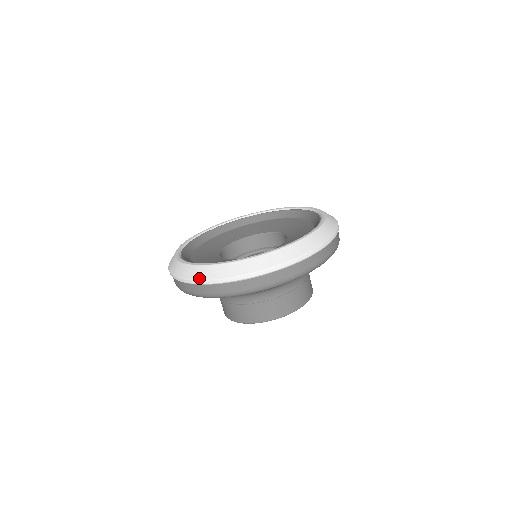
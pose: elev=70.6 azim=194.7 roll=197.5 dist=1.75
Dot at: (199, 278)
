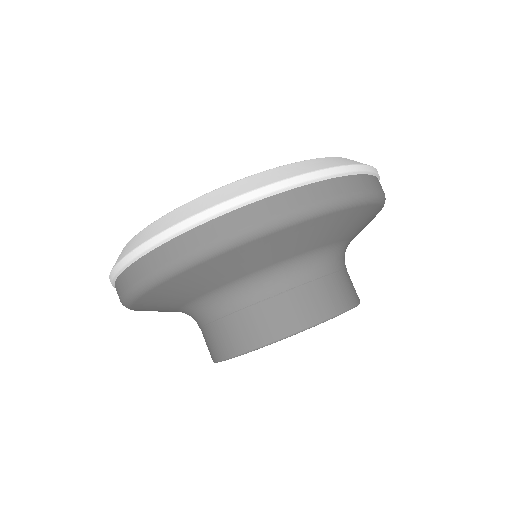
Dot at: occluded
